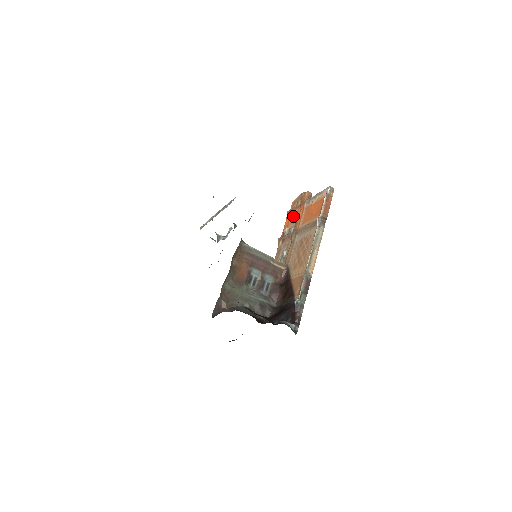
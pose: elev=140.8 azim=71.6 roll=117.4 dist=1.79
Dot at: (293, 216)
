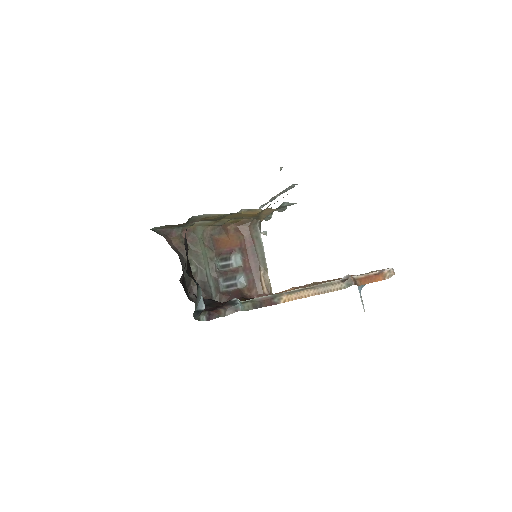
Dot at: occluded
